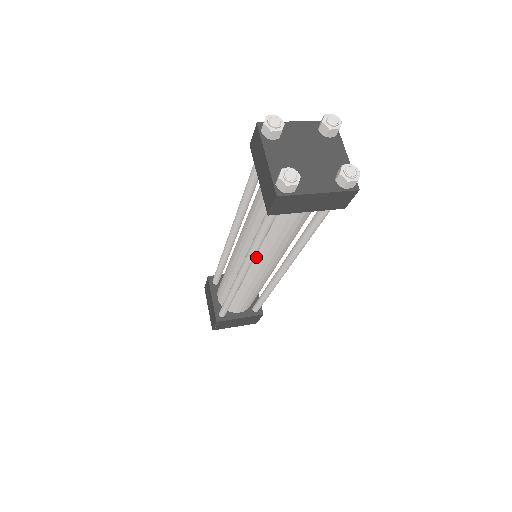
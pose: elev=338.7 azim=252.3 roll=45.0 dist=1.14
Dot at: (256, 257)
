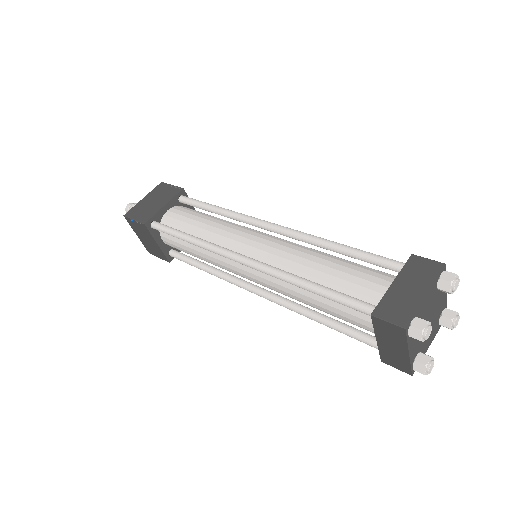
Dot at: occluded
